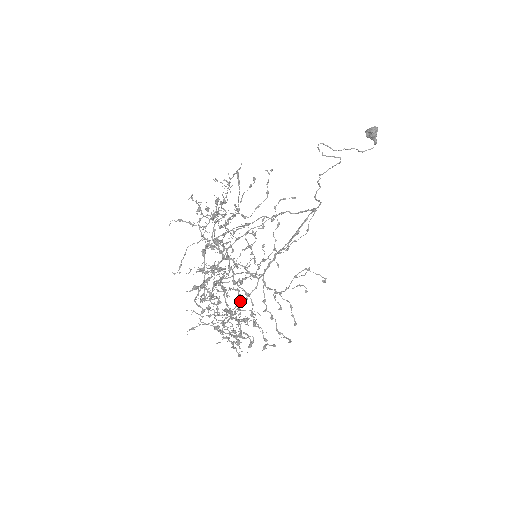
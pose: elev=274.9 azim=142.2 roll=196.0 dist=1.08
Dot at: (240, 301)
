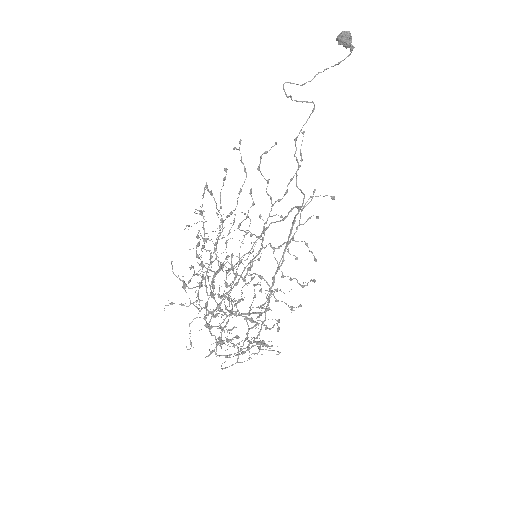
Dot at: occluded
